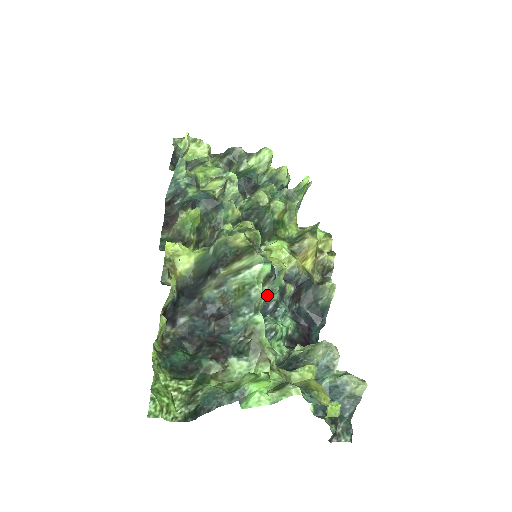
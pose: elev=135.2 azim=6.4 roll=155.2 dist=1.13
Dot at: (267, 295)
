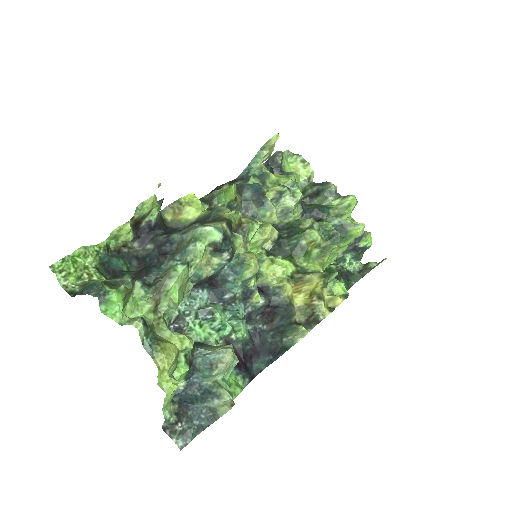
Dot at: (229, 282)
